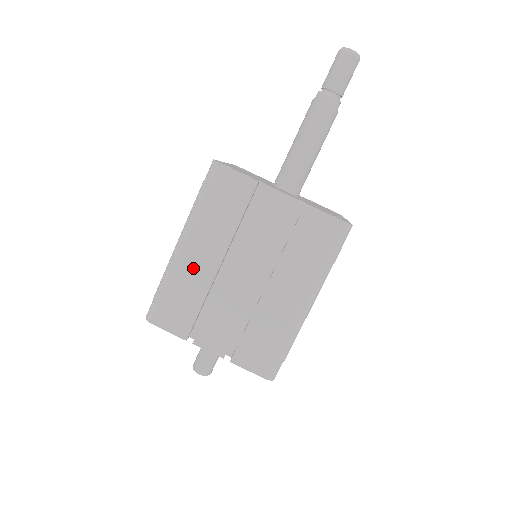
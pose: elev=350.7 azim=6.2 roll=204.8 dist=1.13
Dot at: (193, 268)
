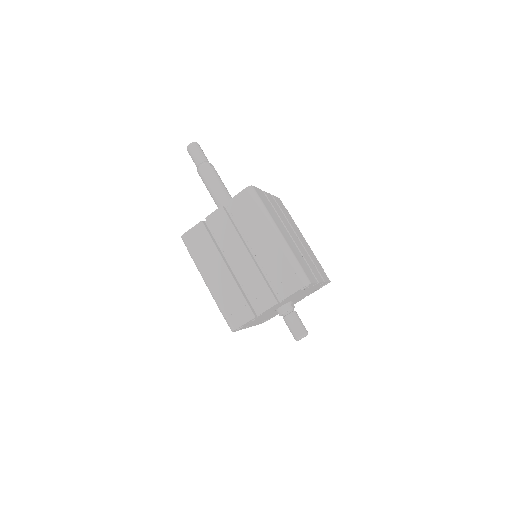
Dot at: (221, 284)
